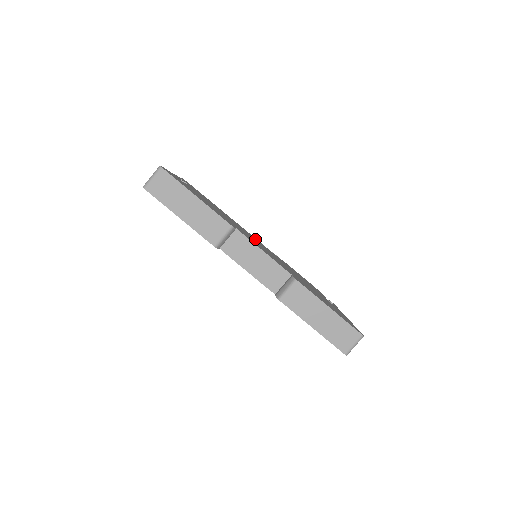
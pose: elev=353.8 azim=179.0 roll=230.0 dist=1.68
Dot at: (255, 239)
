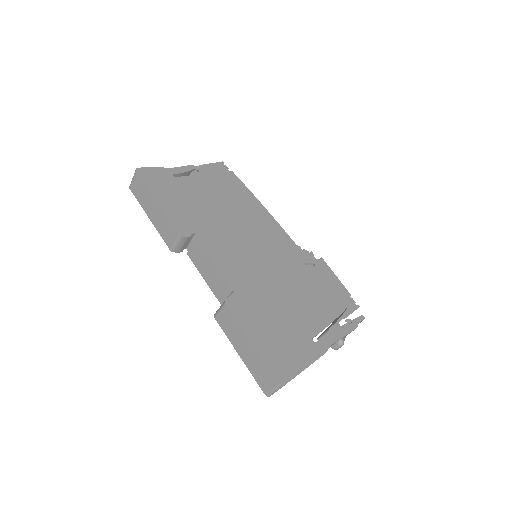
Dot at: (271, 235)
